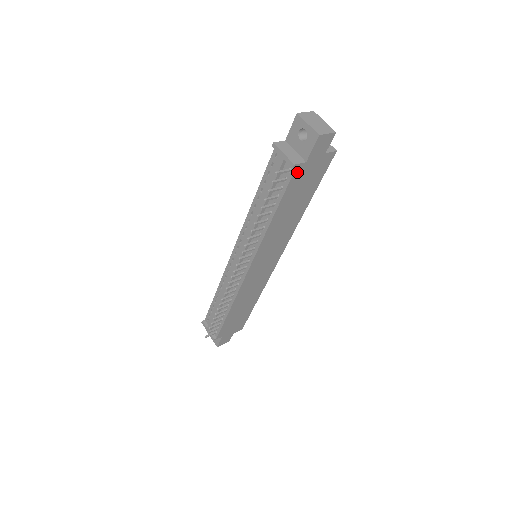
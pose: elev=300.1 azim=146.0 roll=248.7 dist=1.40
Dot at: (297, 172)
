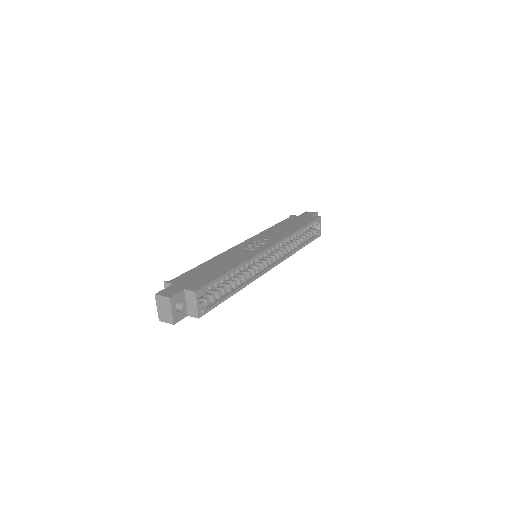
Dot at: occluded
